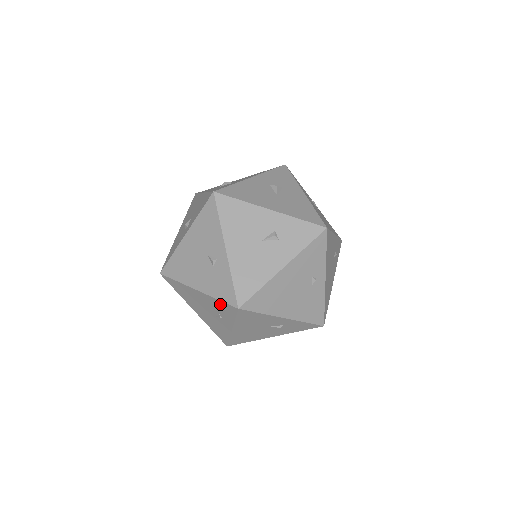
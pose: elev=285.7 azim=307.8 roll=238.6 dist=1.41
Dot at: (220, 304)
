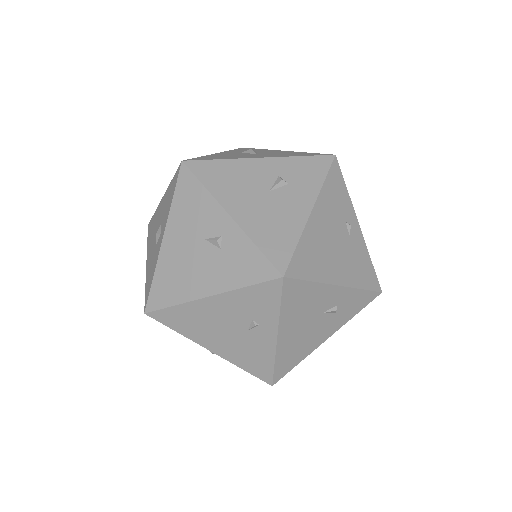
Dot at: (251, 294)
